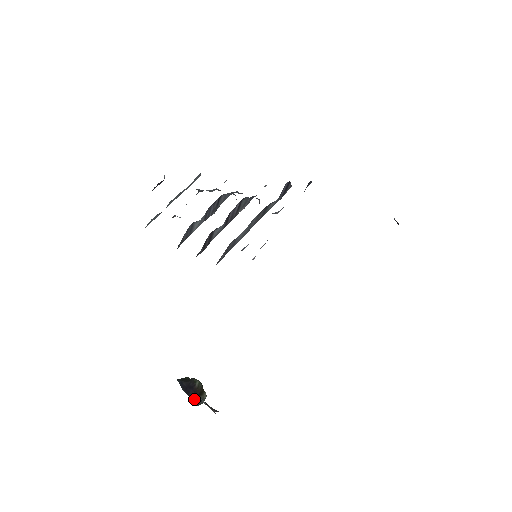
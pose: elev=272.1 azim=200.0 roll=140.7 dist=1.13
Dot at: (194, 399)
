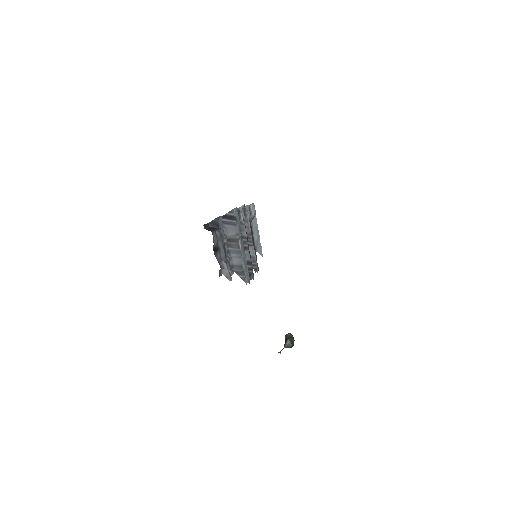
Dot at: occluded
